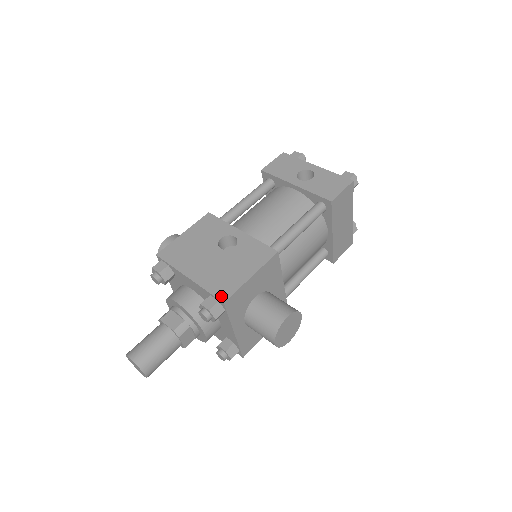
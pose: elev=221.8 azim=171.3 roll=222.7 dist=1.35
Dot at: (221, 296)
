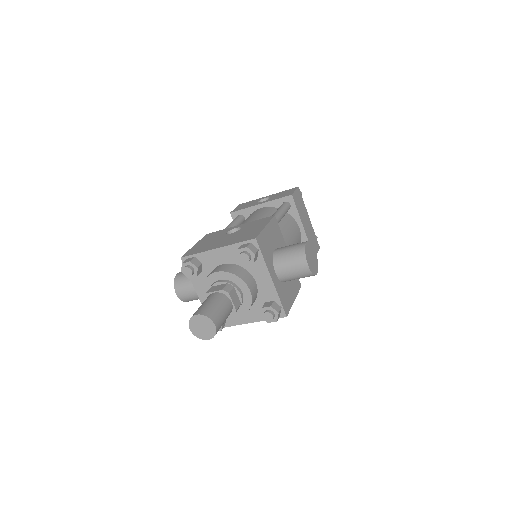
Dot at: (251, 238)
